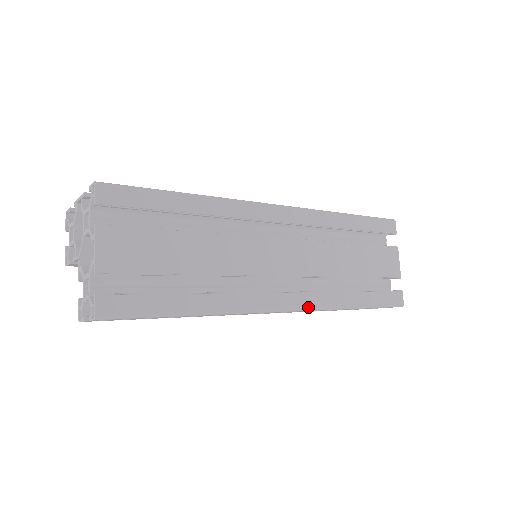
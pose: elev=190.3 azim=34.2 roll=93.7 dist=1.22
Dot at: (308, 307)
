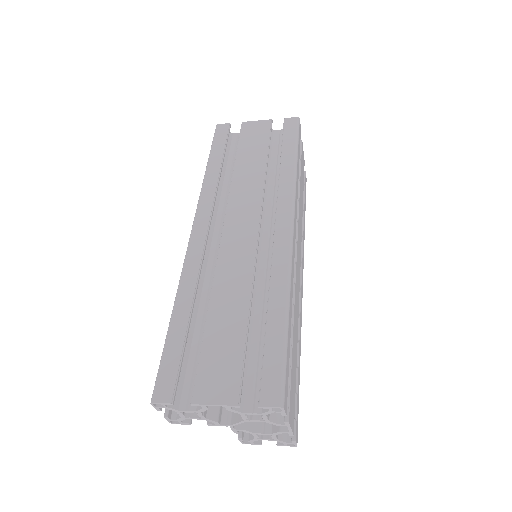
Dot at: (303, 265)
